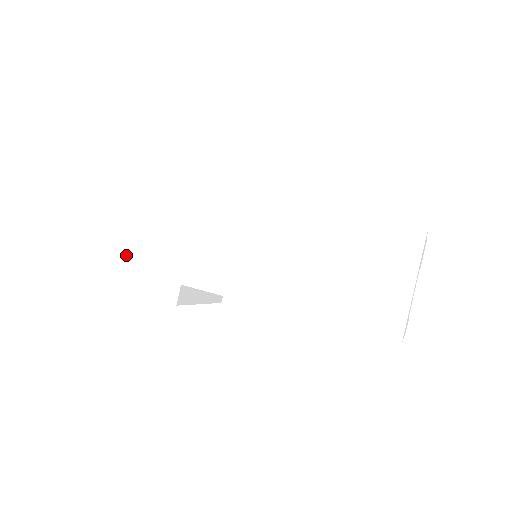
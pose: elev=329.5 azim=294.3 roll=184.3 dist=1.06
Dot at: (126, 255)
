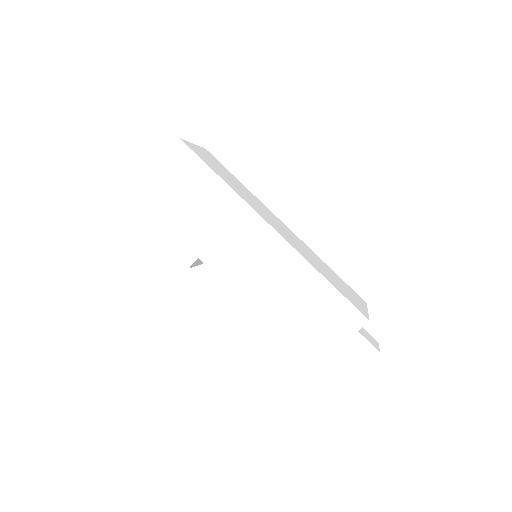
Dot at: (168, 212)
